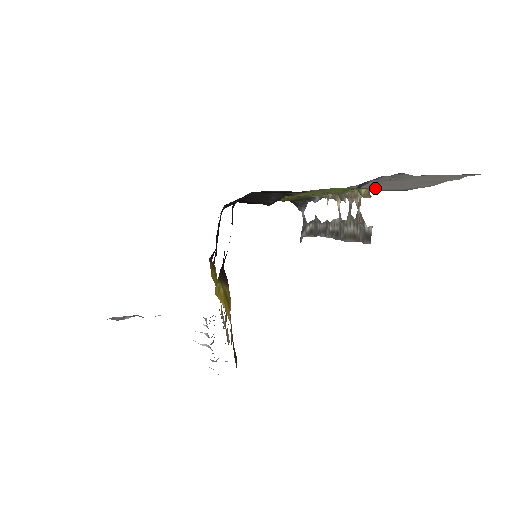
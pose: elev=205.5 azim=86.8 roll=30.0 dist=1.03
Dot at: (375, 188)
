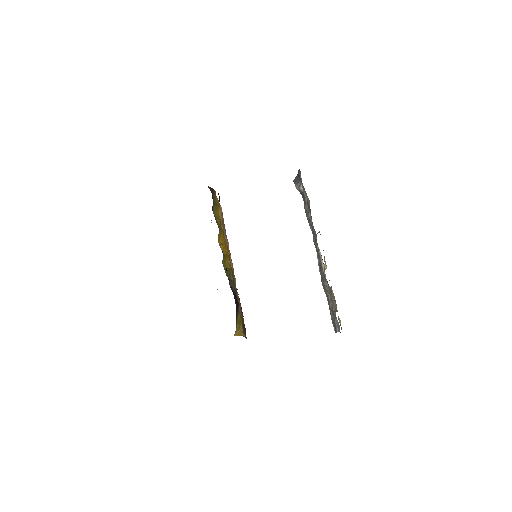
Dot at: occluded
